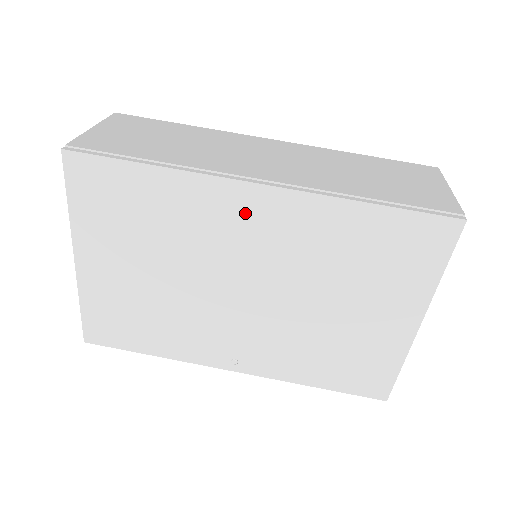
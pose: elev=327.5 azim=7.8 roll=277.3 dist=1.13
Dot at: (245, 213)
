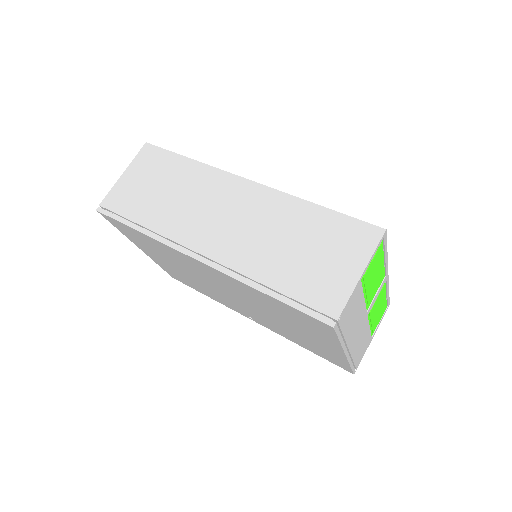
Dot at: (201, 267)
